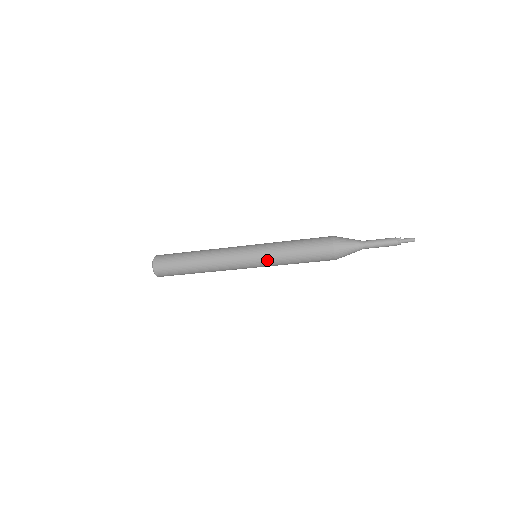
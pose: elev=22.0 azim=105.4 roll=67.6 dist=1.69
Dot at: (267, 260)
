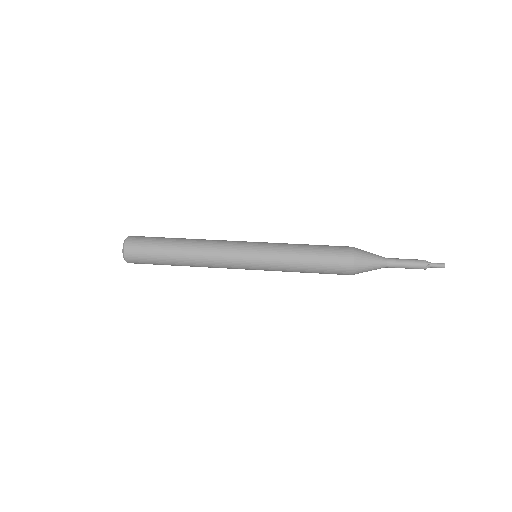
Dot at: (271, 269)
